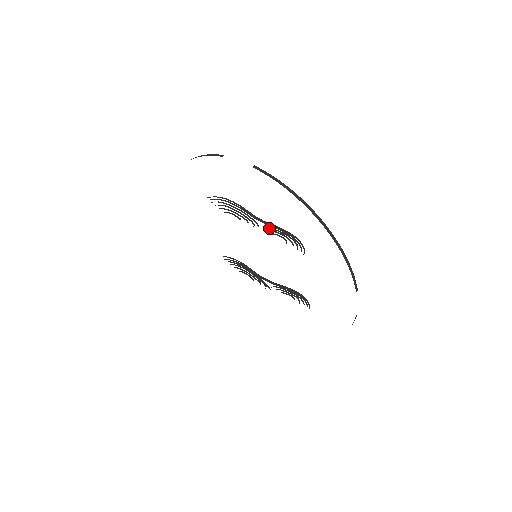
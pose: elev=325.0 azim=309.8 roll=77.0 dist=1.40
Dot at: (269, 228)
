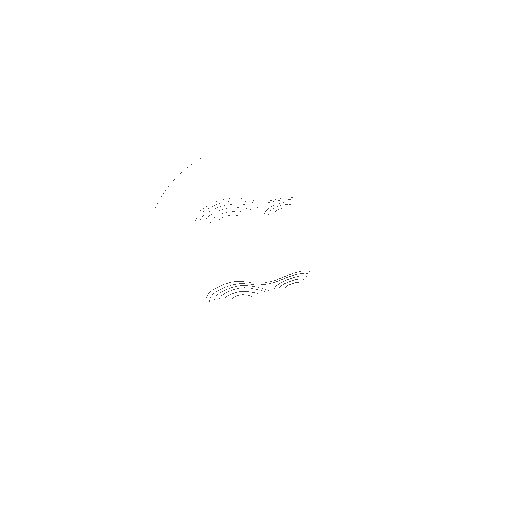
Dot at: (273, 205)
